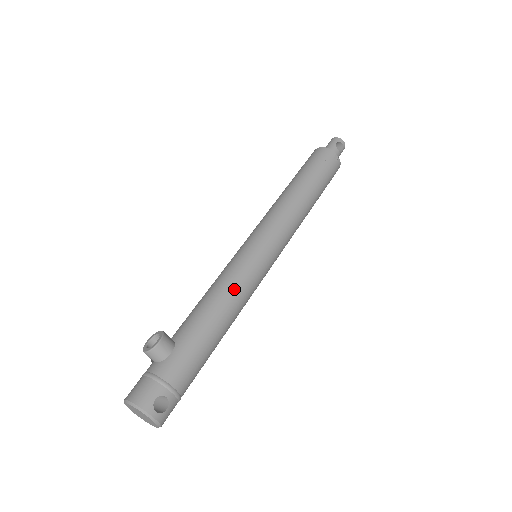
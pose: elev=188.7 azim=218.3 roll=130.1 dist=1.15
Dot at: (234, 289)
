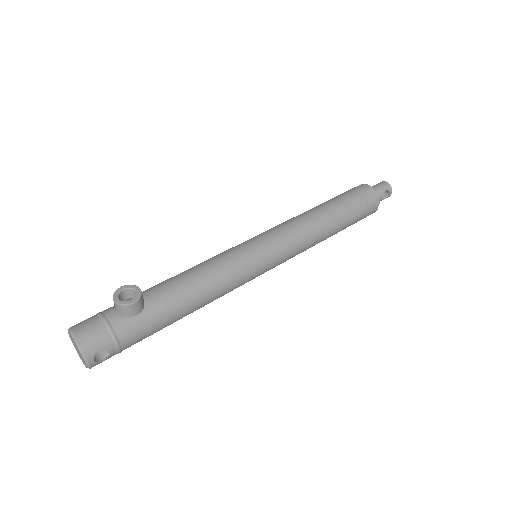
Dot at: (222, 284)
